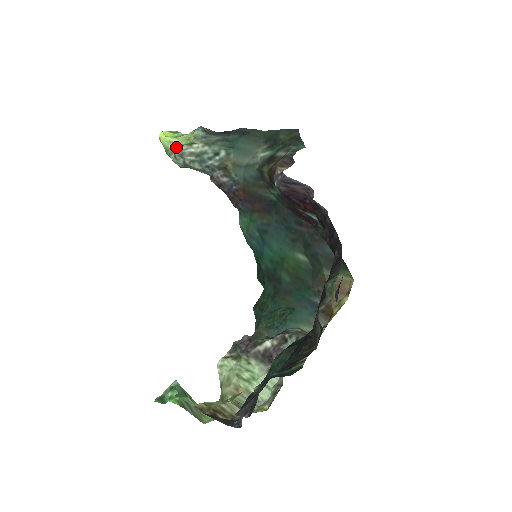
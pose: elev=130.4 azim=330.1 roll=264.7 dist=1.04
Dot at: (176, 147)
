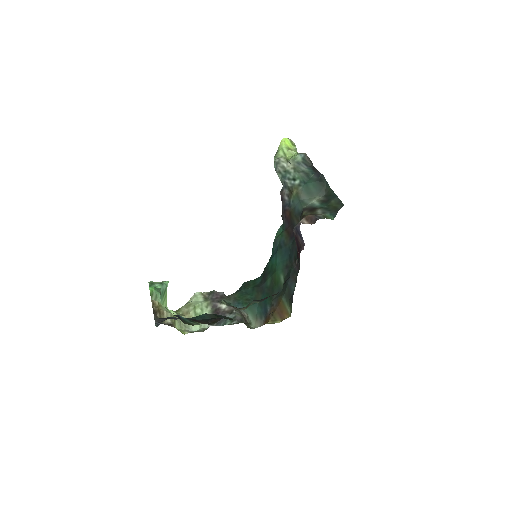
Dot at: (282, 155)
